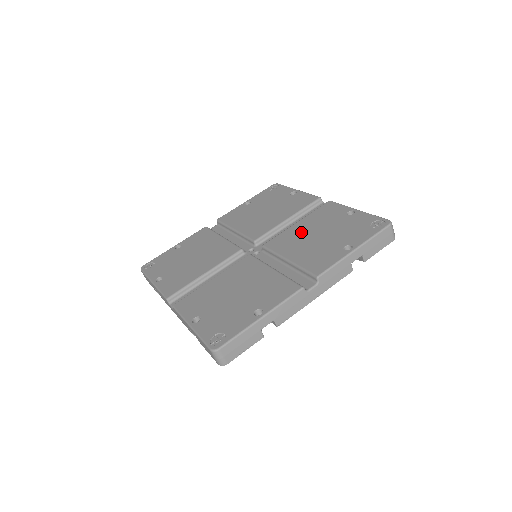
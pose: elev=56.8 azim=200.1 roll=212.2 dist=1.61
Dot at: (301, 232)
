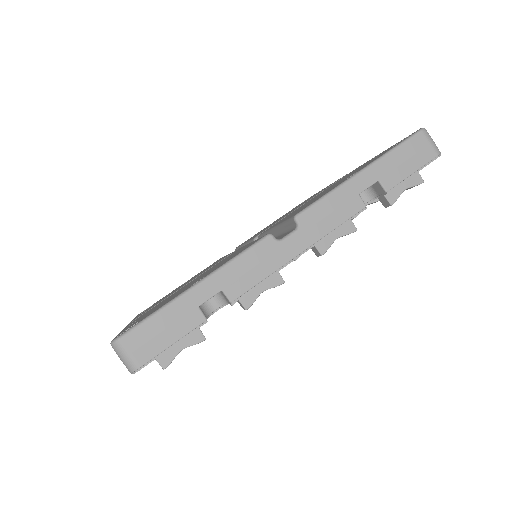
Dot at: occluded
